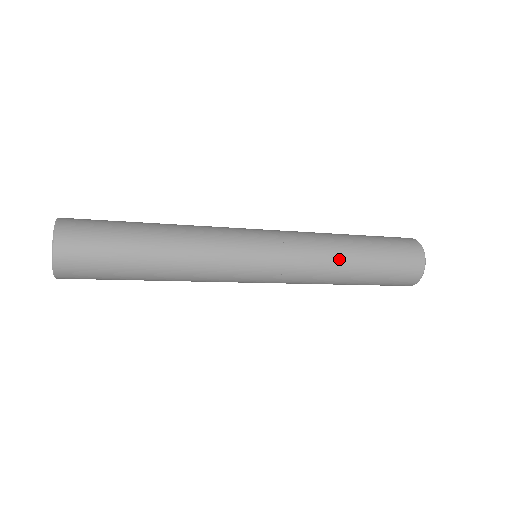
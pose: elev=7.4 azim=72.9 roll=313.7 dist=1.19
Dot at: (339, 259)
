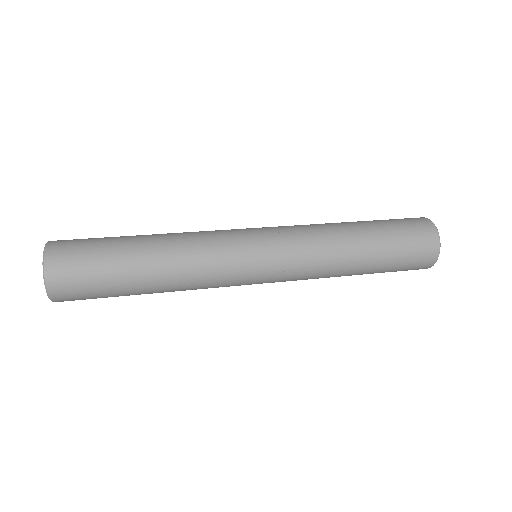
Dot at: (343, 247)
